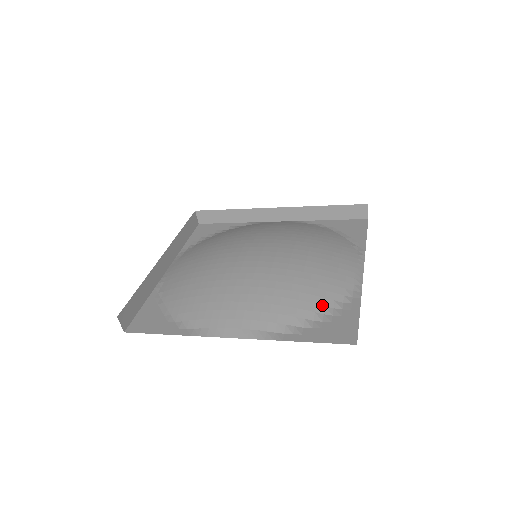
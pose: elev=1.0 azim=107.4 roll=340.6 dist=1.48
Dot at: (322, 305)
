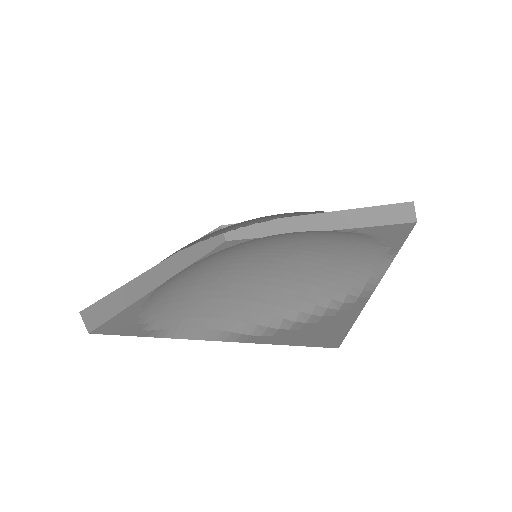
Dot at: (312, 303)
